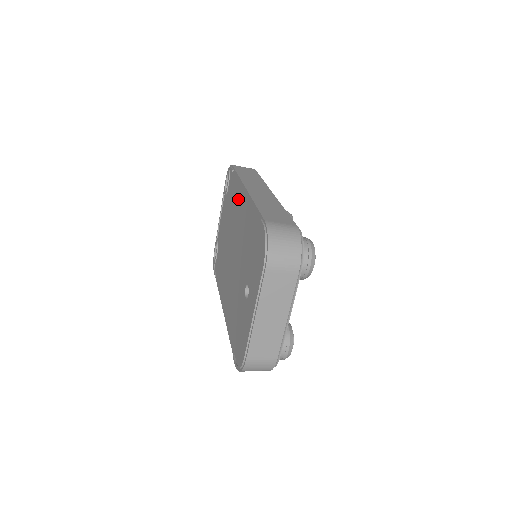
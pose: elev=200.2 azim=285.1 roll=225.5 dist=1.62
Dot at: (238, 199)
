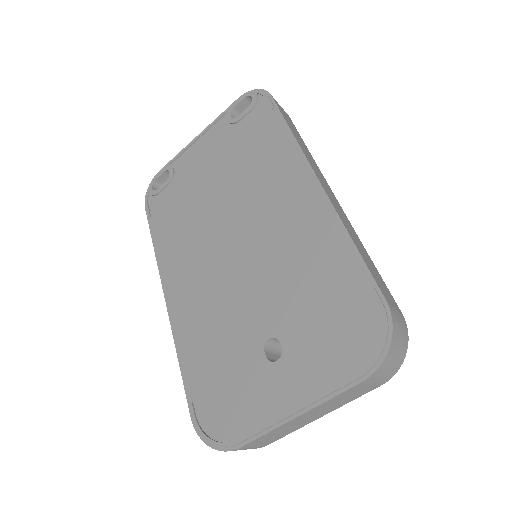
Dot at: (282, 173)
